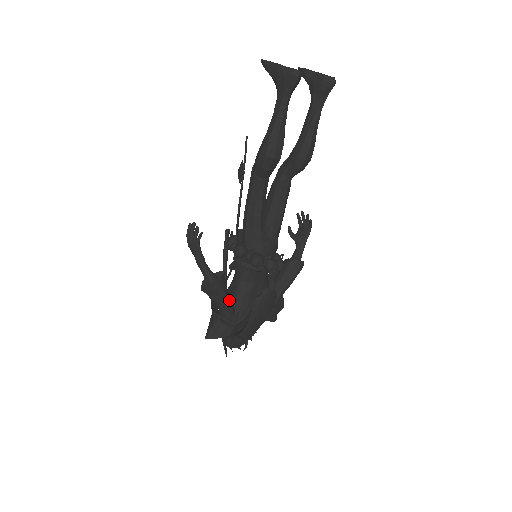
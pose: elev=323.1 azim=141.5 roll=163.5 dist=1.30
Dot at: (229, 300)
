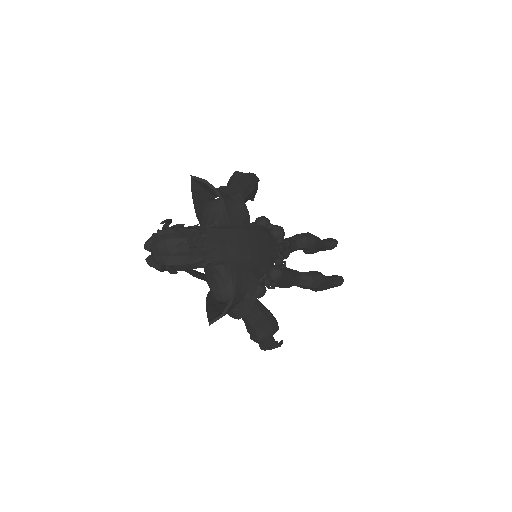
Dot at: (245, 200)
